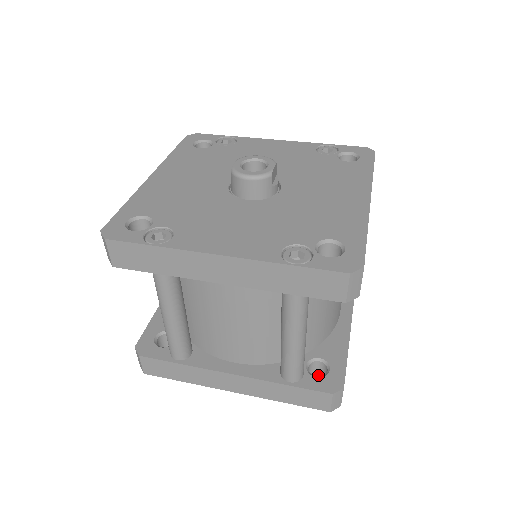
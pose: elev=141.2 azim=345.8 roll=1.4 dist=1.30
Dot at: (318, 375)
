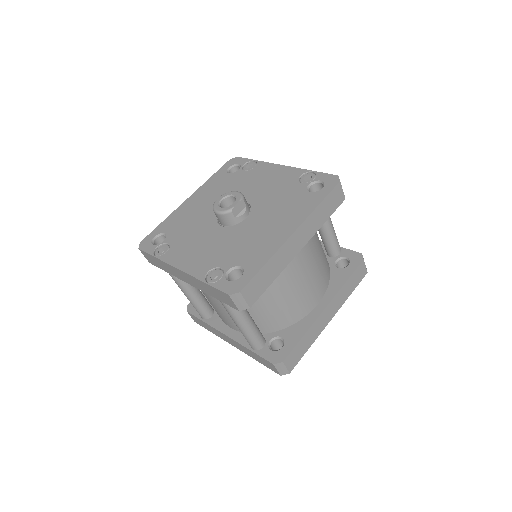
Dot at: occluded
